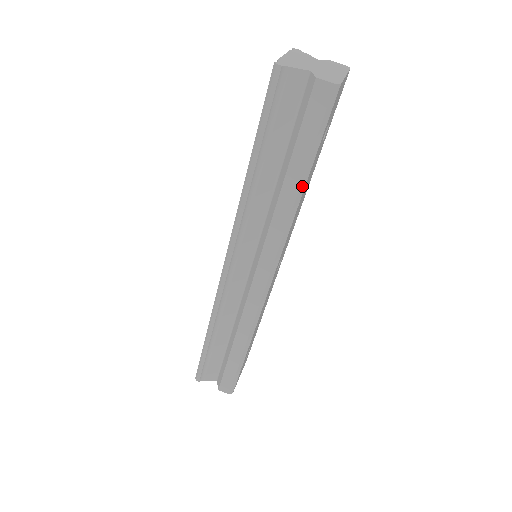
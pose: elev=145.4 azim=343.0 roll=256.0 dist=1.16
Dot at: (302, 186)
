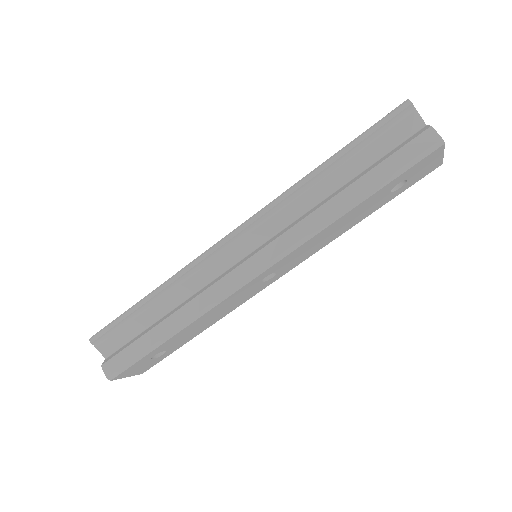
Dot at: (356, 202)
